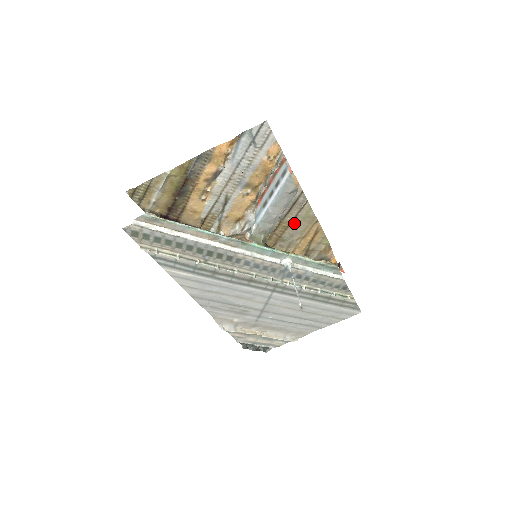
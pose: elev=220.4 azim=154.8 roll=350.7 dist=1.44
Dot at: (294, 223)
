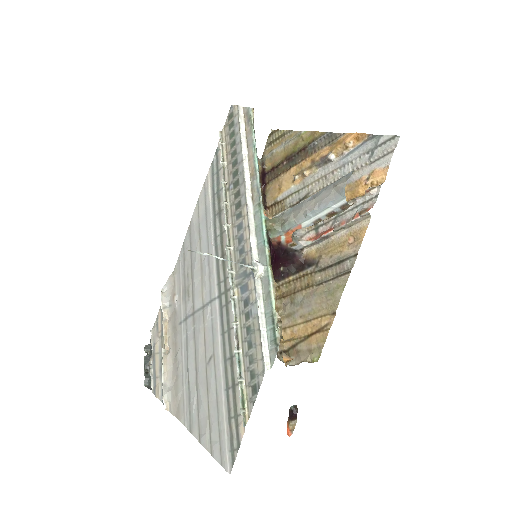
Dot at: (318, 289)
